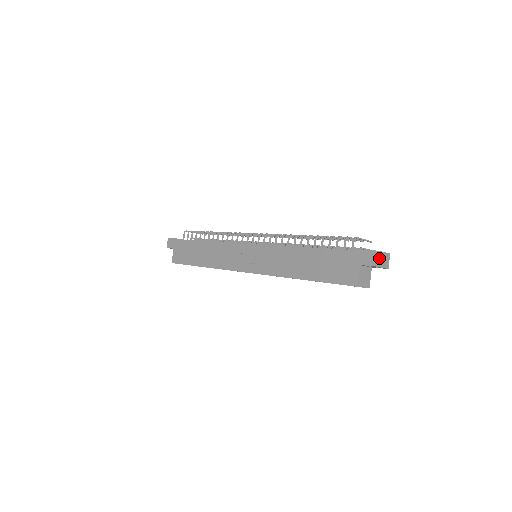
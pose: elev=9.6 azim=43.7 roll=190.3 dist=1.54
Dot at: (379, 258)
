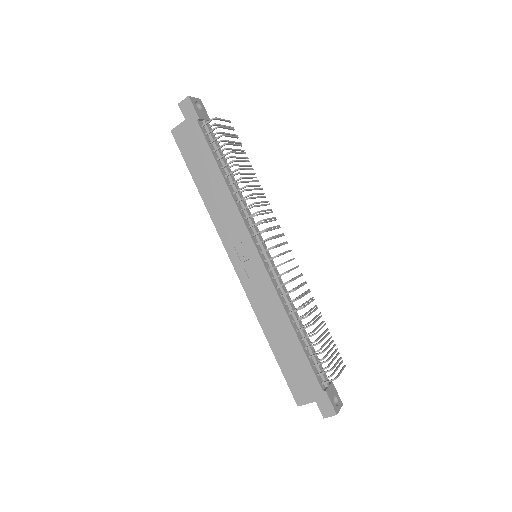
Dot at: (332, 415)
